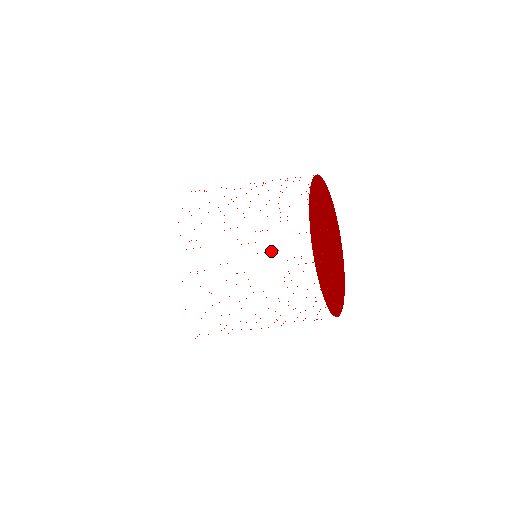
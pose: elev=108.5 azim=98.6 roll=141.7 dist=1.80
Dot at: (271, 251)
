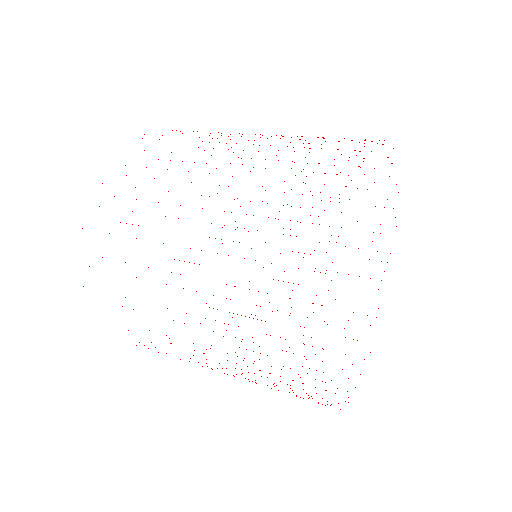
Dot at: occluded
